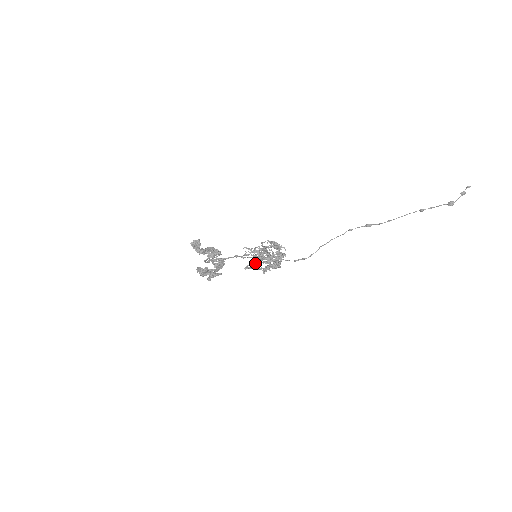
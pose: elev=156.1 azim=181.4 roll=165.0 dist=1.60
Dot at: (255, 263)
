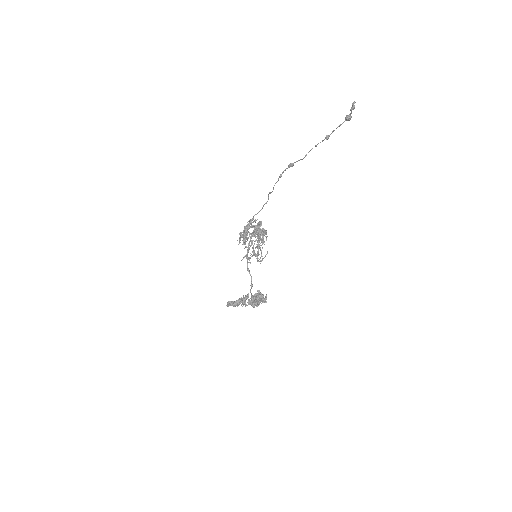
Dot at: occluded
